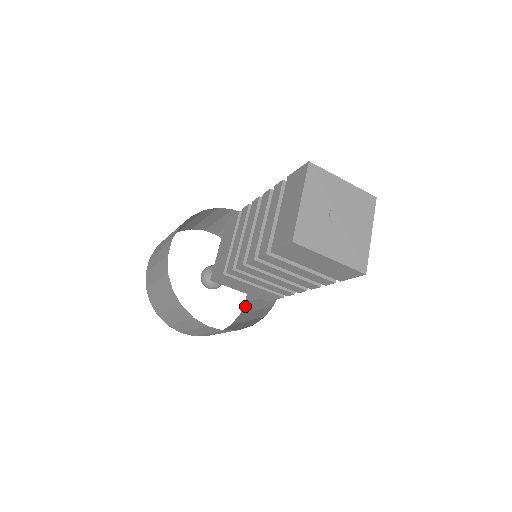
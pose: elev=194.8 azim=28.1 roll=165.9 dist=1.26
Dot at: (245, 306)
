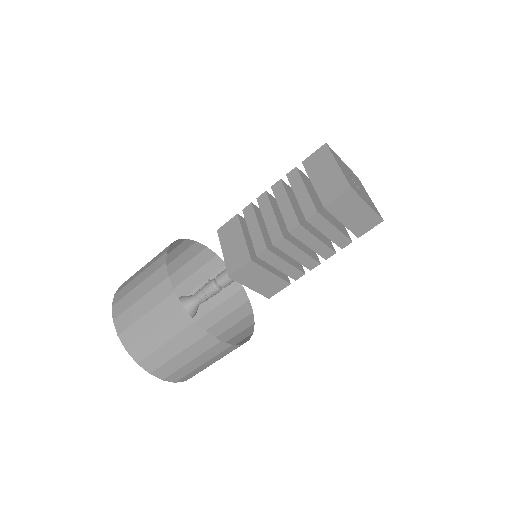
Dot at: (162, 374)
